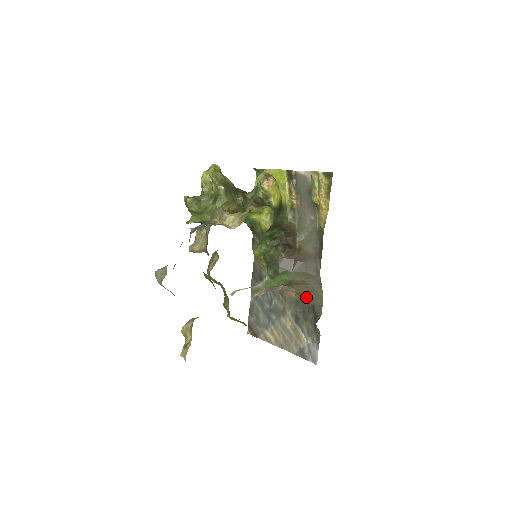
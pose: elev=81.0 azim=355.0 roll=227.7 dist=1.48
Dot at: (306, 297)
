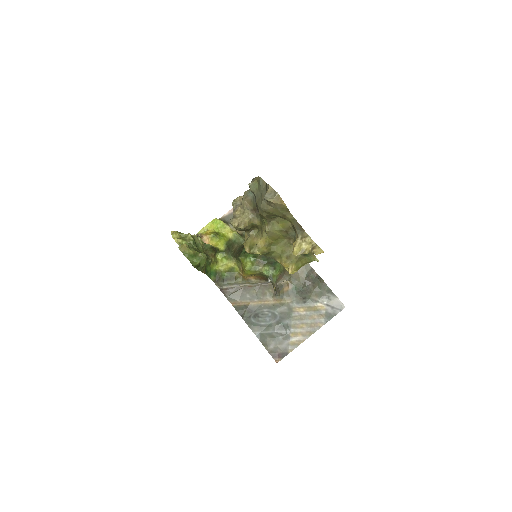
Dot at: (297, 277)
